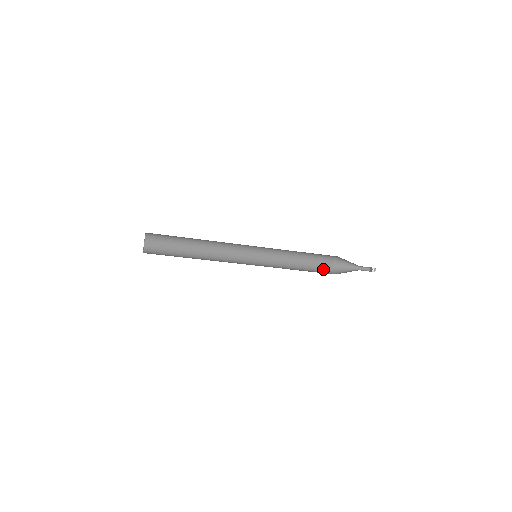
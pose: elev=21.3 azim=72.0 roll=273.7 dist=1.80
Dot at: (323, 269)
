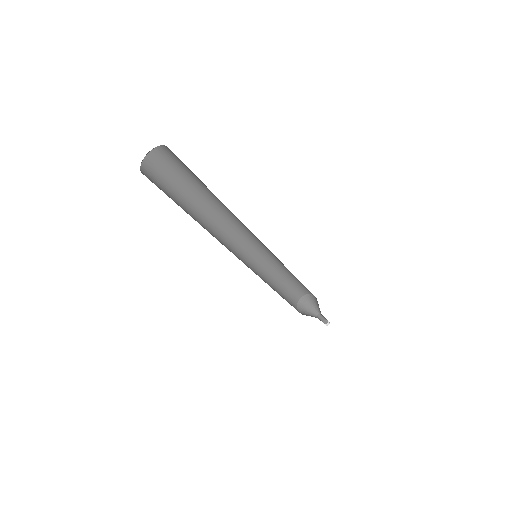
Dot at: (292, 299)
